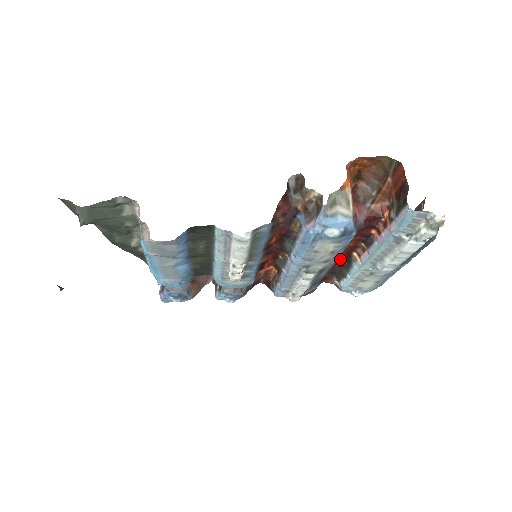
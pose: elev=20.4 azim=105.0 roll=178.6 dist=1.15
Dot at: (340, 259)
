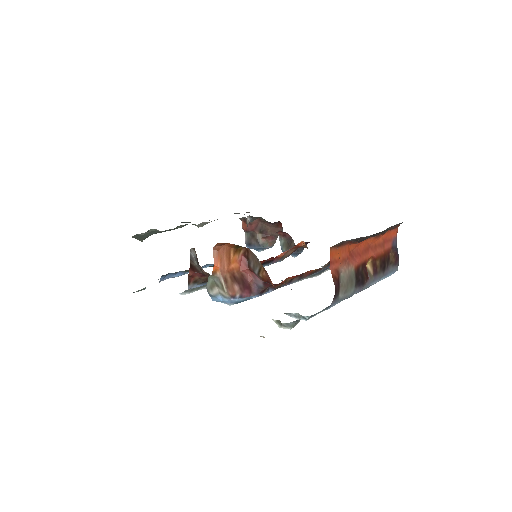
Dot at: occluded
